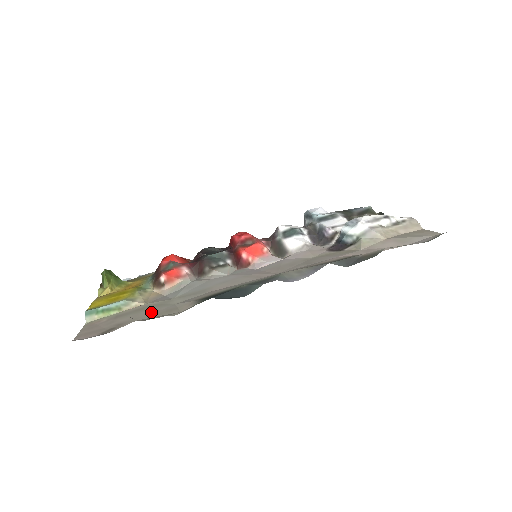
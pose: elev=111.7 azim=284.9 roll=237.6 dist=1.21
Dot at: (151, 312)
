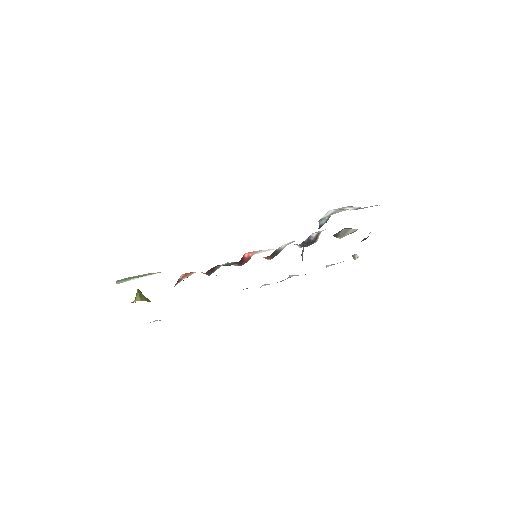
Dot at: occluded
